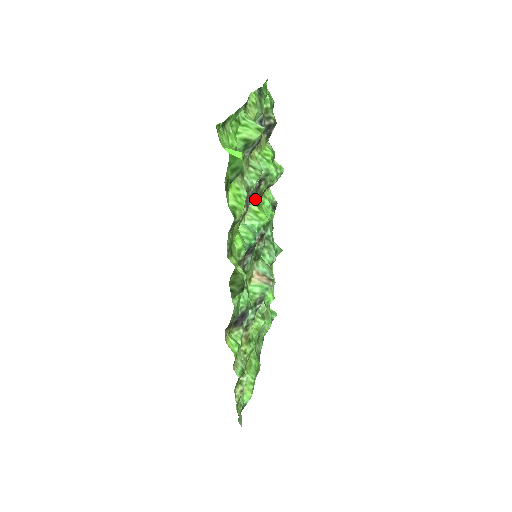
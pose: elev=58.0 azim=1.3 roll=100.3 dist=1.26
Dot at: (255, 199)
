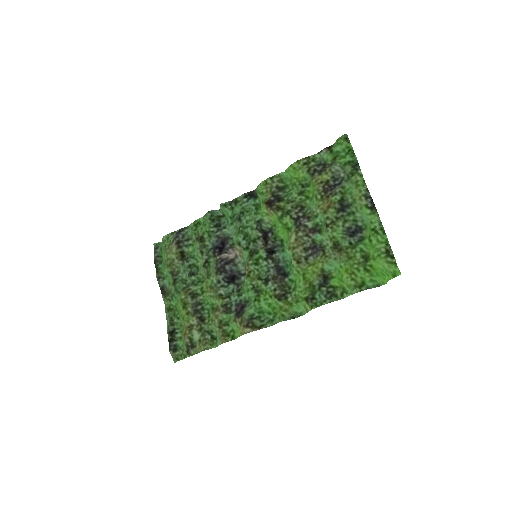
Dot at: (293, 227)
